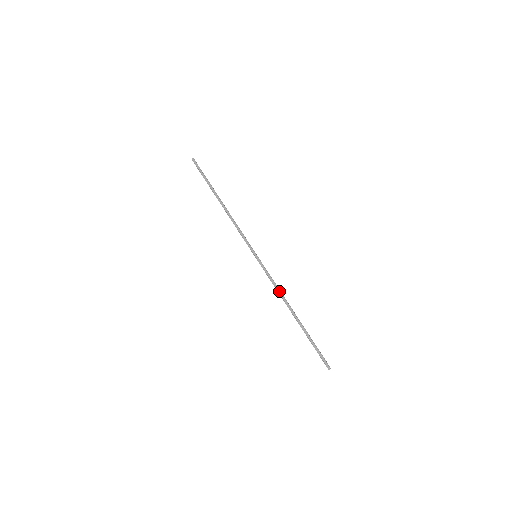
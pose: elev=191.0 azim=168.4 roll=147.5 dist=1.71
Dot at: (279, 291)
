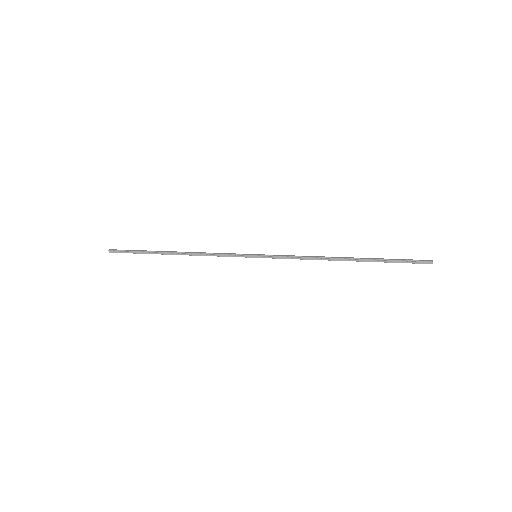
Dot at: (310, 256)
